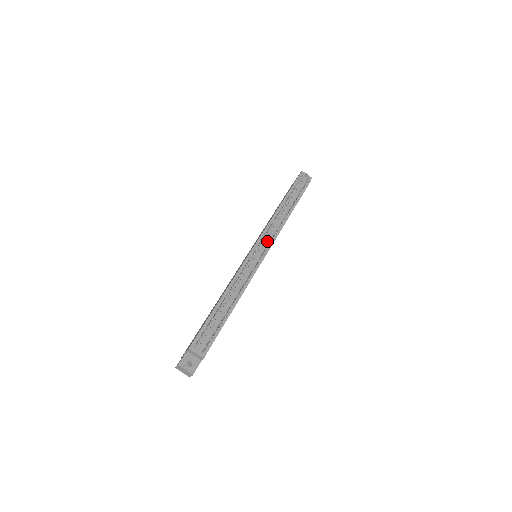
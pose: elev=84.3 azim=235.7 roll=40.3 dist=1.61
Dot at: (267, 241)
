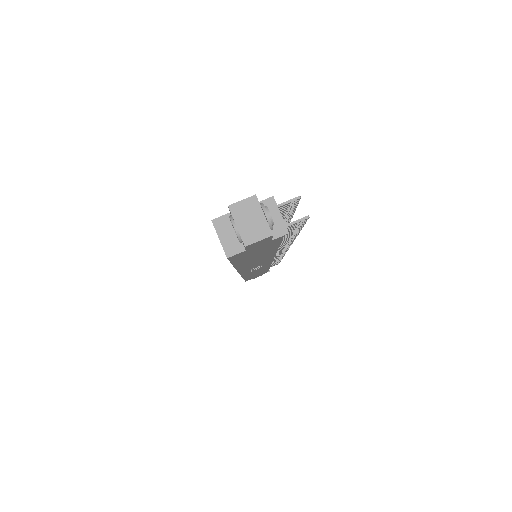
Dot at: occluded
